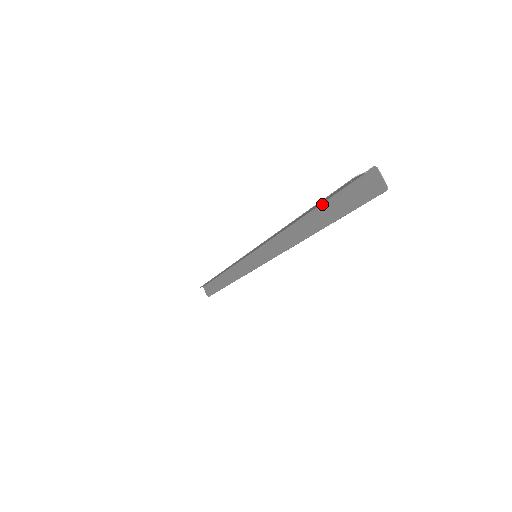
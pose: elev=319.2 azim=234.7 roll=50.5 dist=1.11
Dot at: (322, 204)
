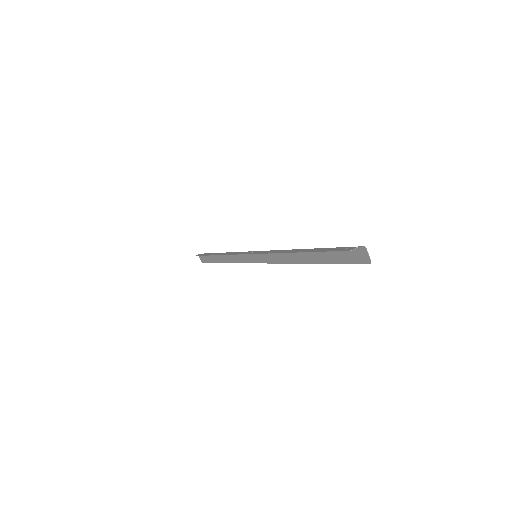
Dot at: (320, 249)
